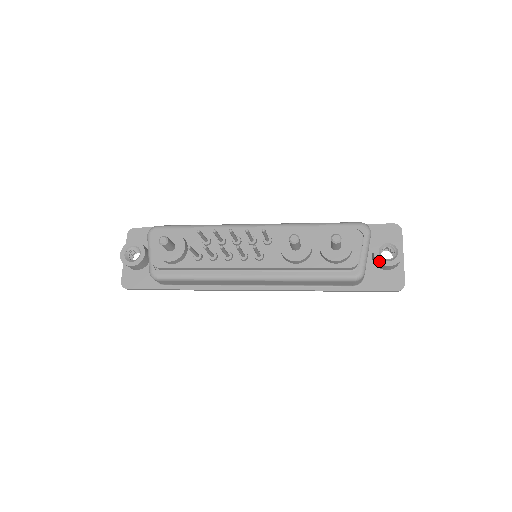
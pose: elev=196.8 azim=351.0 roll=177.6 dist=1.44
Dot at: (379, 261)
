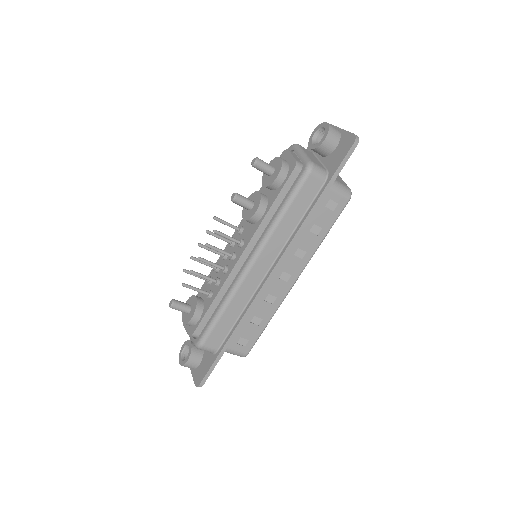
Dot at: (317, 146)
